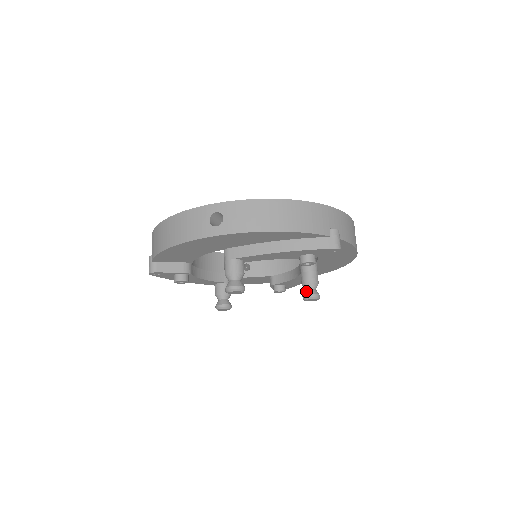
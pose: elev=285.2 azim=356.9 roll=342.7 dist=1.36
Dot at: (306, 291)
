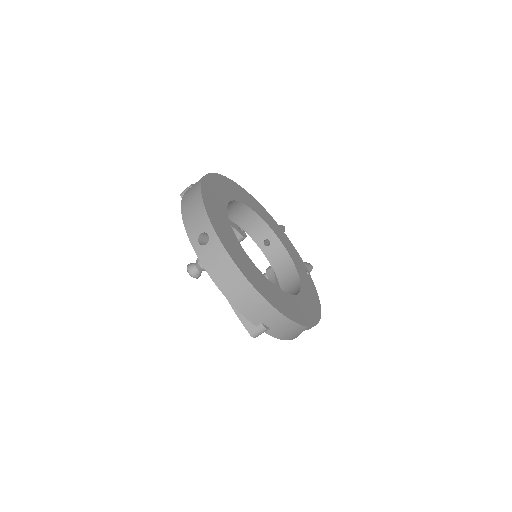
Dot at: occluded
